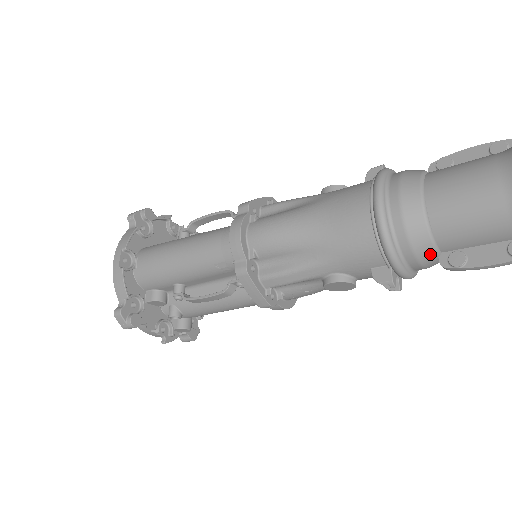
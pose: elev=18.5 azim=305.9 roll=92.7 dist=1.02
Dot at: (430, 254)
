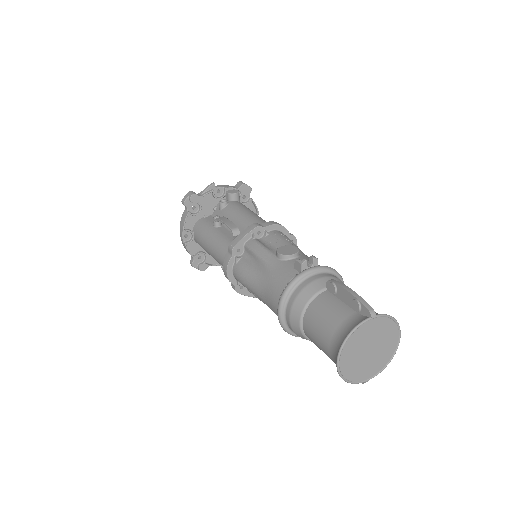
Dot at: occluded
